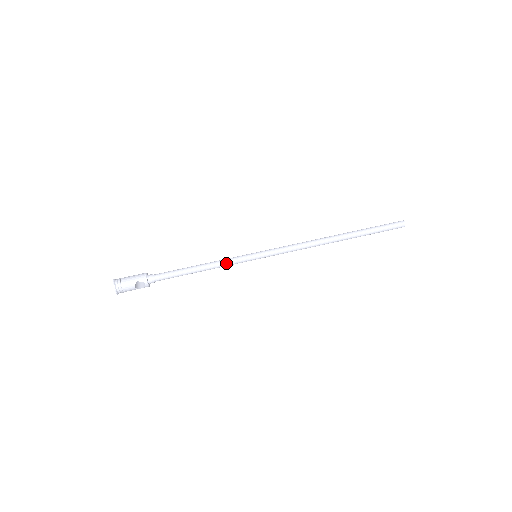
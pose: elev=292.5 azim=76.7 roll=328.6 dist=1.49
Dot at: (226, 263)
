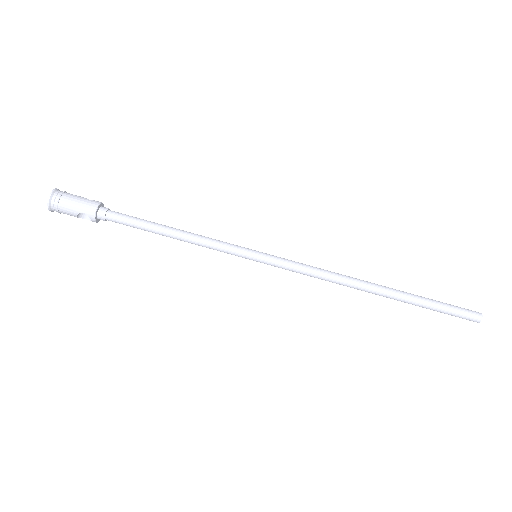
Dot at: (211, 247)
